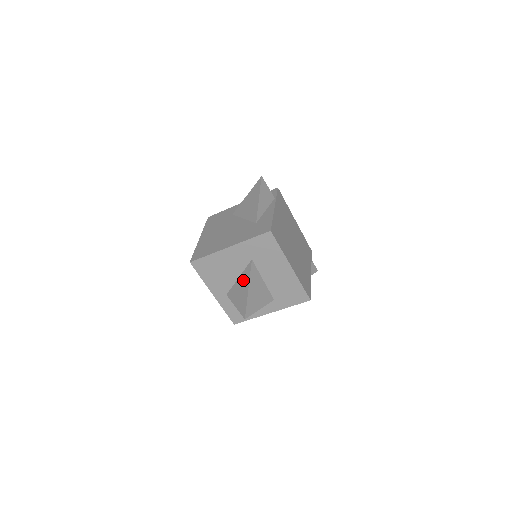
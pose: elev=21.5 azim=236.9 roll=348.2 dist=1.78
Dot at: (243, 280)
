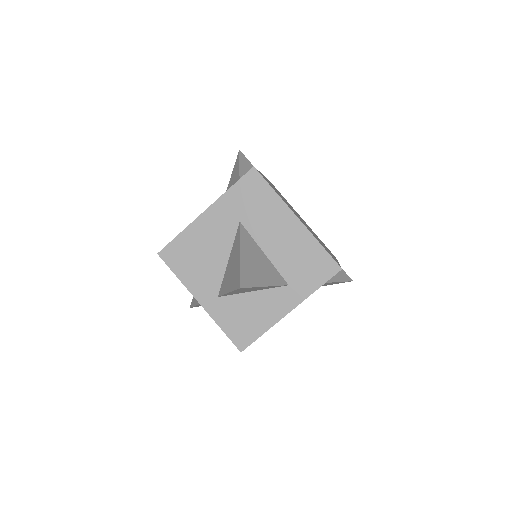
Dot at: (233, 253)
